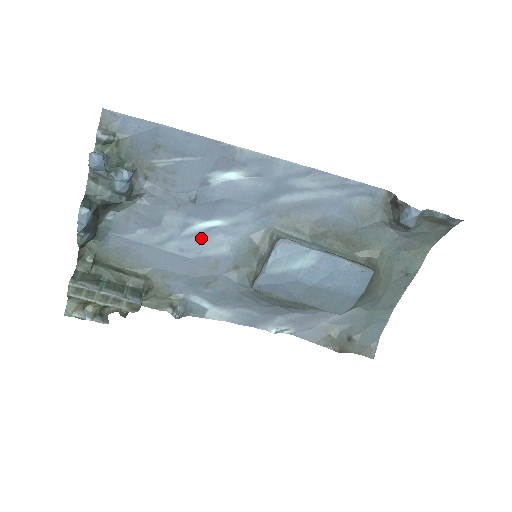
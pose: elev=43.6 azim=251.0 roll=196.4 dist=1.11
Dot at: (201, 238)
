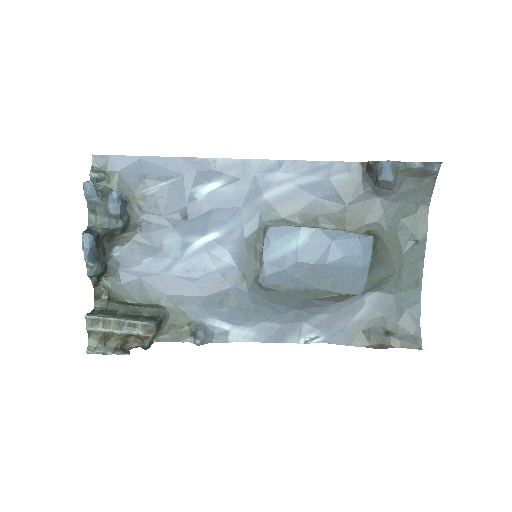
Dot at: (202, 255)
